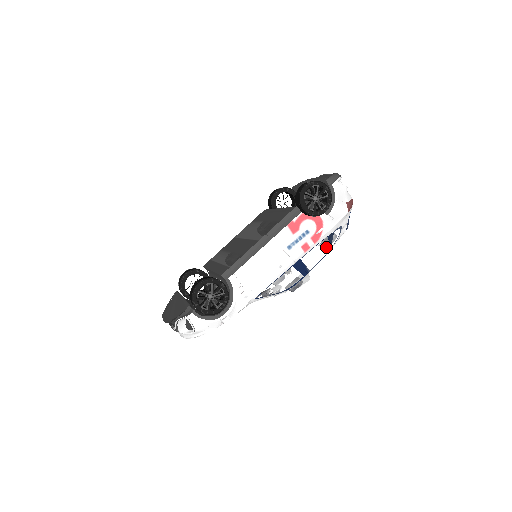
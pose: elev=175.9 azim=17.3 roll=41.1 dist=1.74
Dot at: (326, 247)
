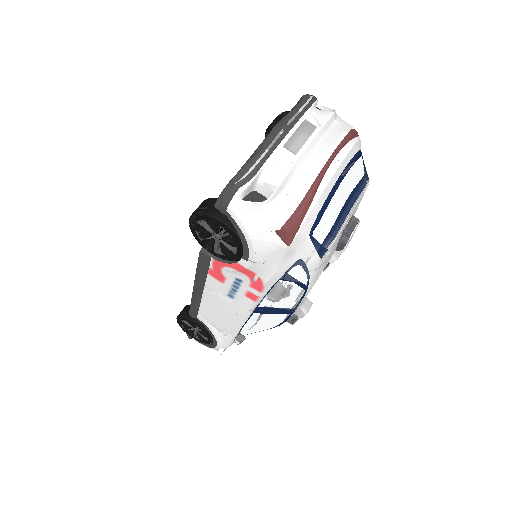
Dot at: (294, 286)
